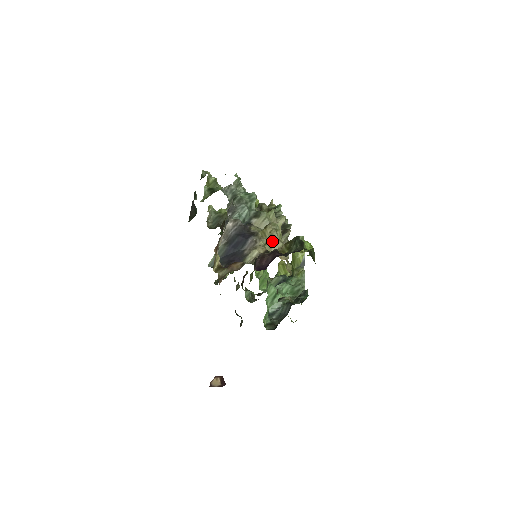
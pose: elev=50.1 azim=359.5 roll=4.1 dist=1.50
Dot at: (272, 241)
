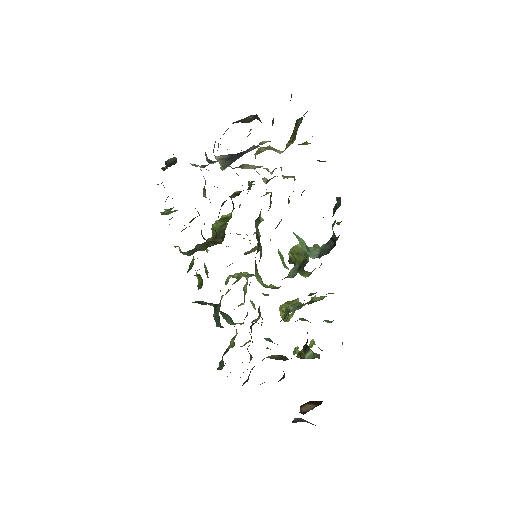
Dot at: (272, 149)
